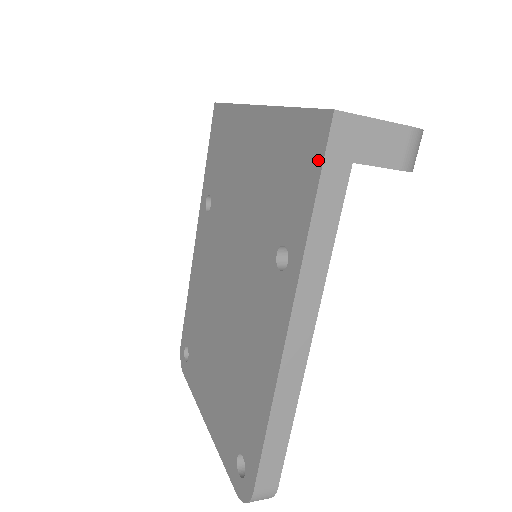
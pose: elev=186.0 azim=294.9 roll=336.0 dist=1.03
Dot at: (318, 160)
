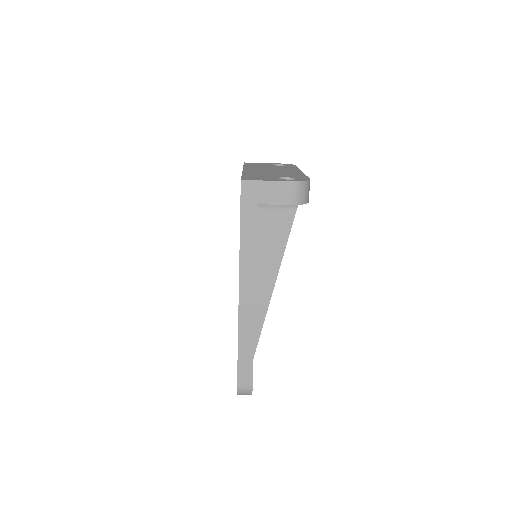
Dot at: (240, 204)
